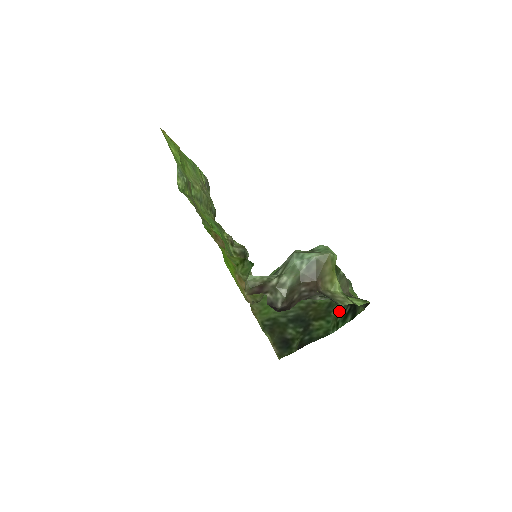
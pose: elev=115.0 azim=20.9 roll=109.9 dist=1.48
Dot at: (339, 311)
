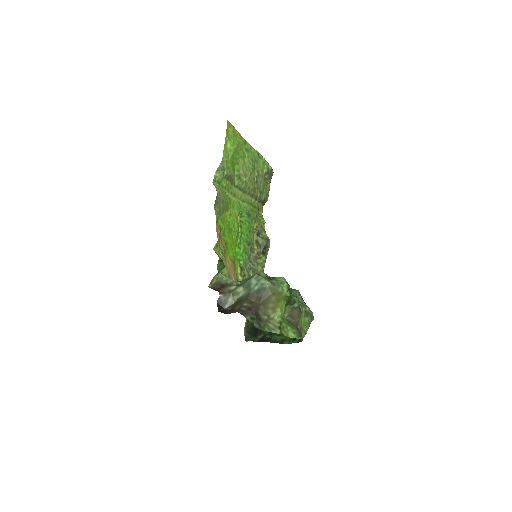
Dot at: occluded
